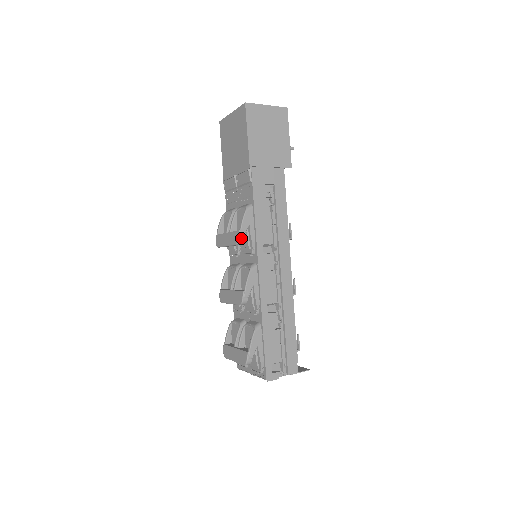
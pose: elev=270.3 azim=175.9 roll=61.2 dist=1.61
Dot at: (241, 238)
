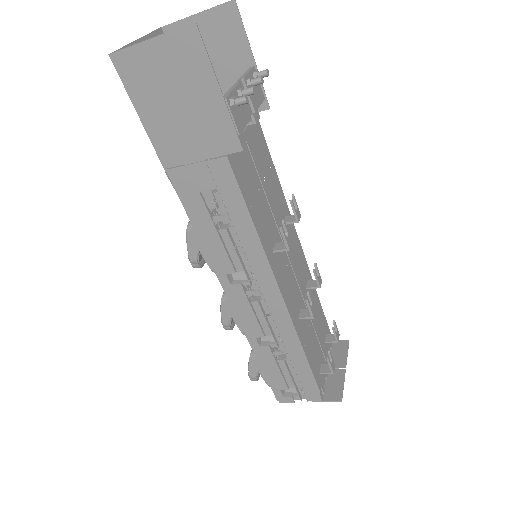
Dot at: (195, 264)
